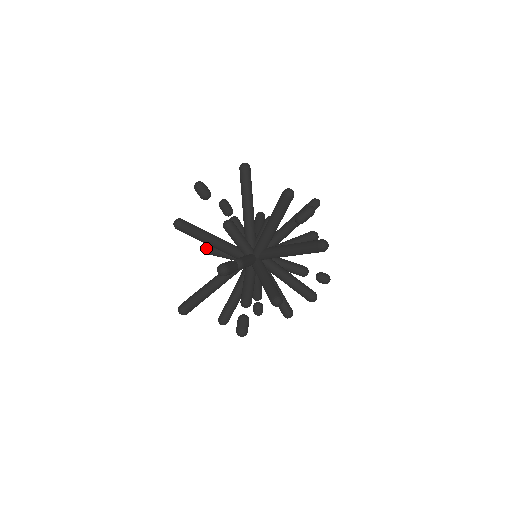
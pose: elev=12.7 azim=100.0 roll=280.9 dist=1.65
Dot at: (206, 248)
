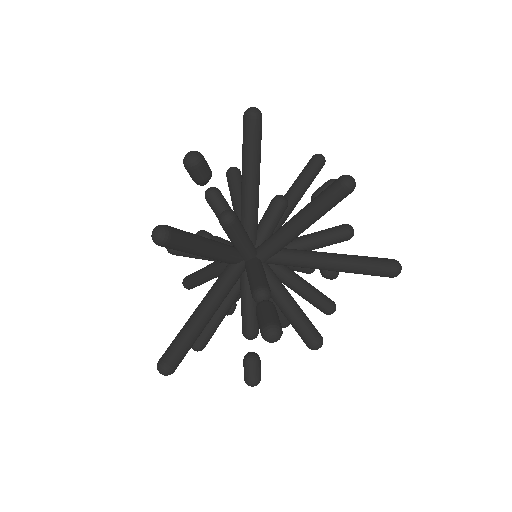
Dot at: occluded
